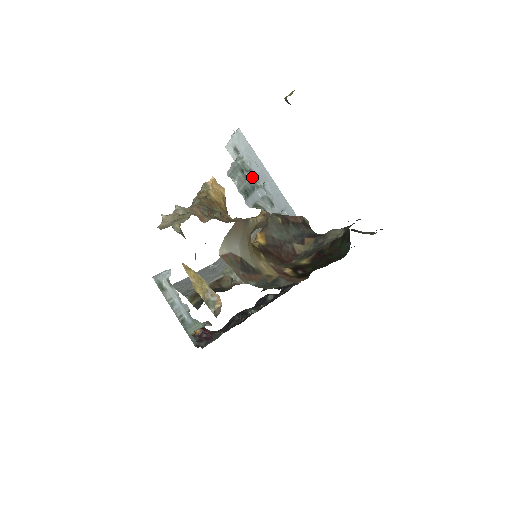
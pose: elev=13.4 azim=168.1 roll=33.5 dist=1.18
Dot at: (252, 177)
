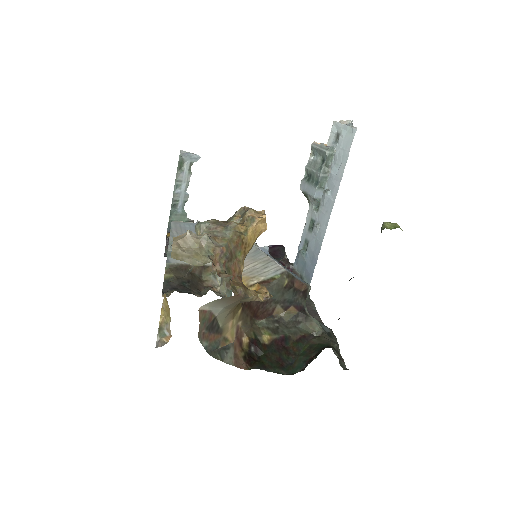
Dot at: (325, 174)
